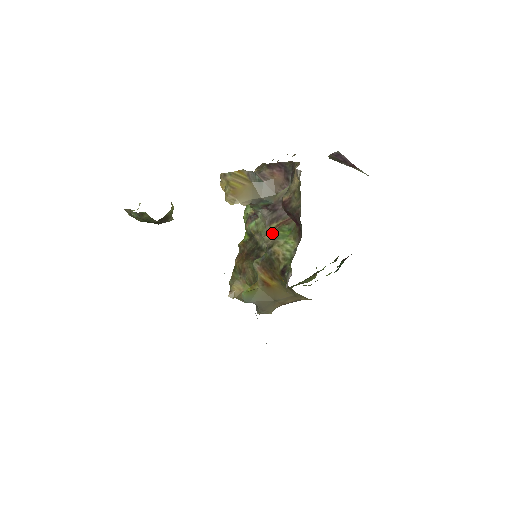
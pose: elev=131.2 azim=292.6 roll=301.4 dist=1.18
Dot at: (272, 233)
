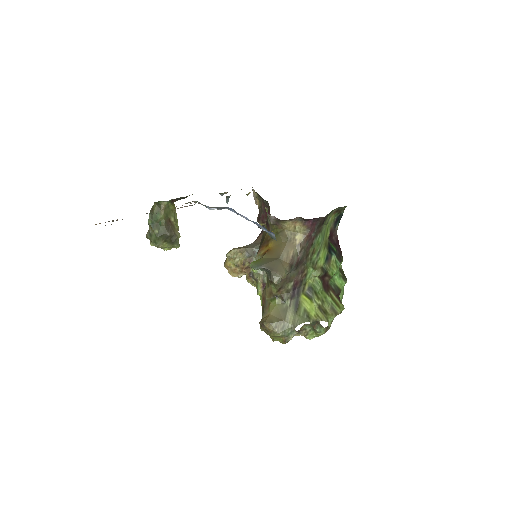
Dot at: occluded
